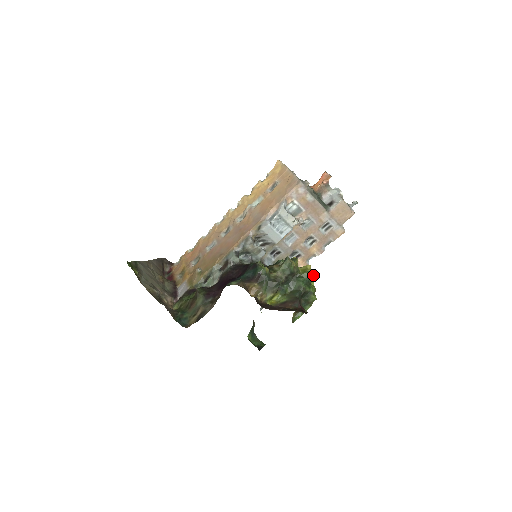
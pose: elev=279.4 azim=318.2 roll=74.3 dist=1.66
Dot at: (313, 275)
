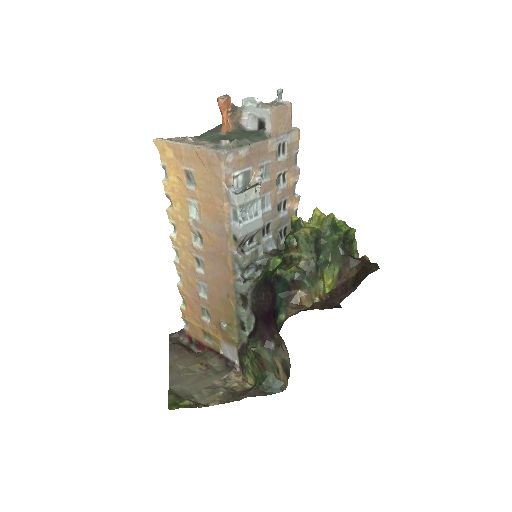
Dot at: (332, 217)
